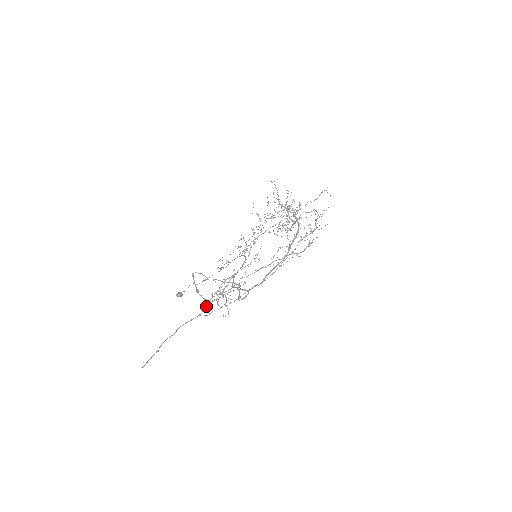
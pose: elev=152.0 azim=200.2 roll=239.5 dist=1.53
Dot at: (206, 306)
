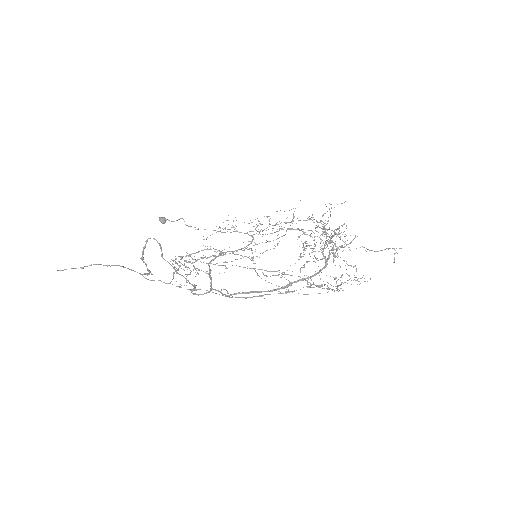
Dot at: (149, 274)
